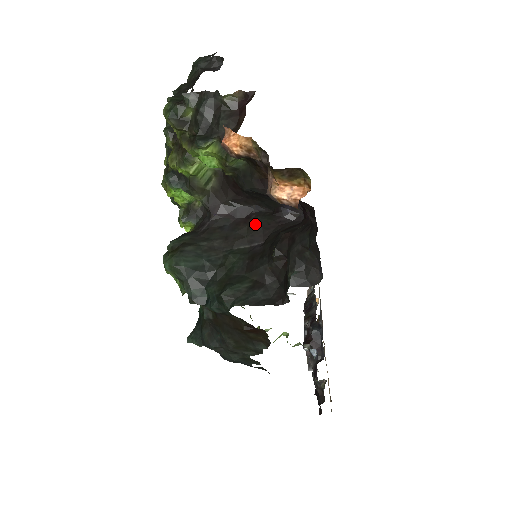
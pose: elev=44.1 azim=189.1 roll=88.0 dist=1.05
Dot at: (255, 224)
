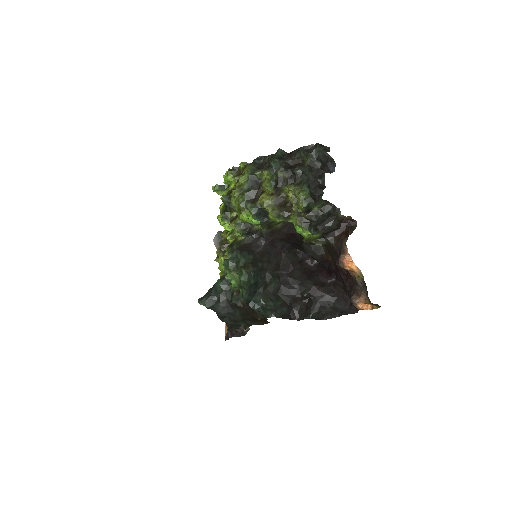
Dot at: (287, 259)
